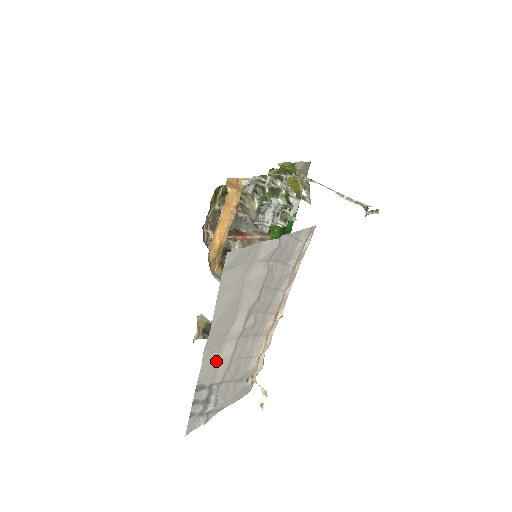
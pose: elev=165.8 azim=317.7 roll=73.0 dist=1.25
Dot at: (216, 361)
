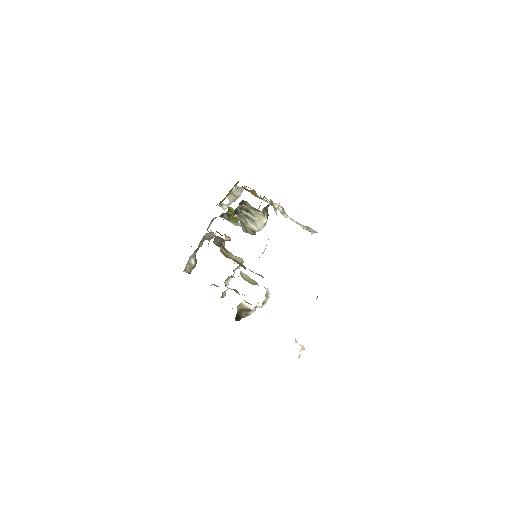
Dot at: occluded
